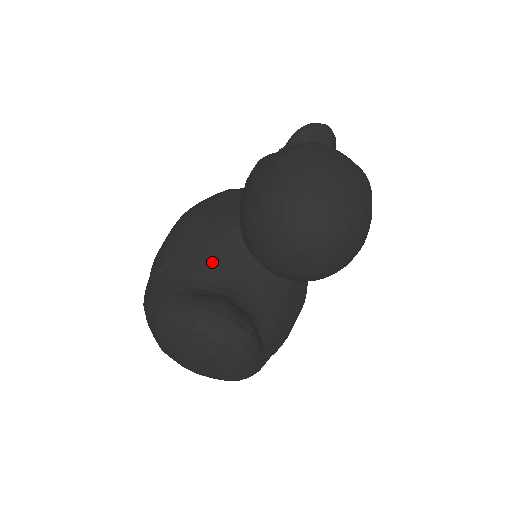
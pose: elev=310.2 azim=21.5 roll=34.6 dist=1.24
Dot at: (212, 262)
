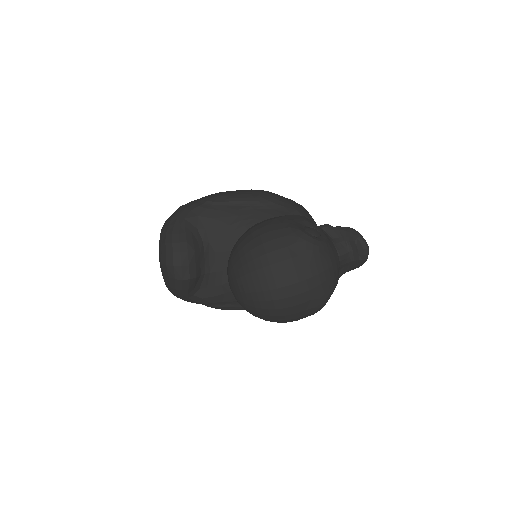
Dot at: (223, 229)
